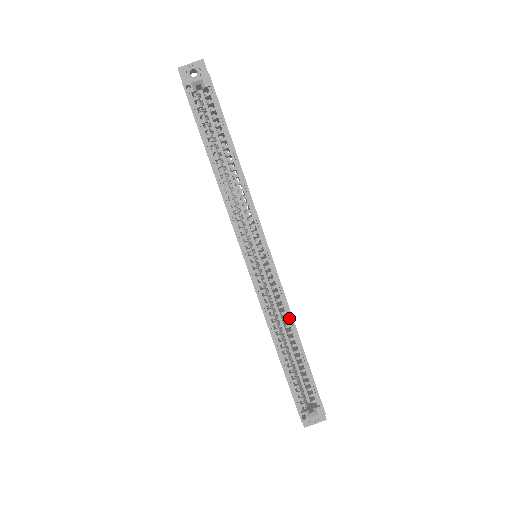
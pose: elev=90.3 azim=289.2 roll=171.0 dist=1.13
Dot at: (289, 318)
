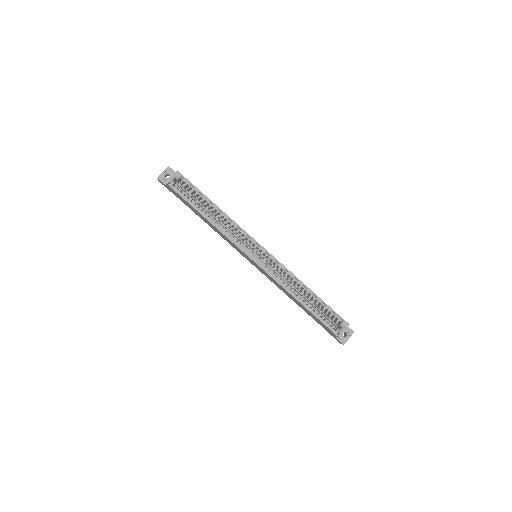
Dot at: (295, 279)
